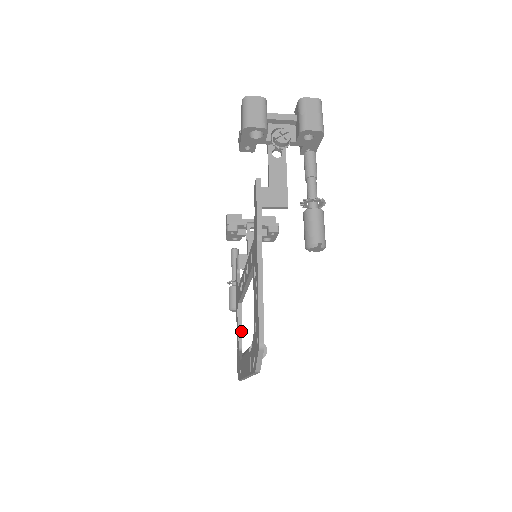
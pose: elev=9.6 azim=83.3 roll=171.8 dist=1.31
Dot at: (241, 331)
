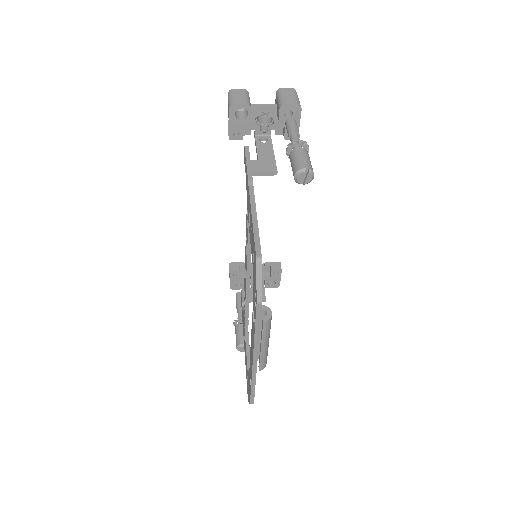
Dot at: (249, 353)
